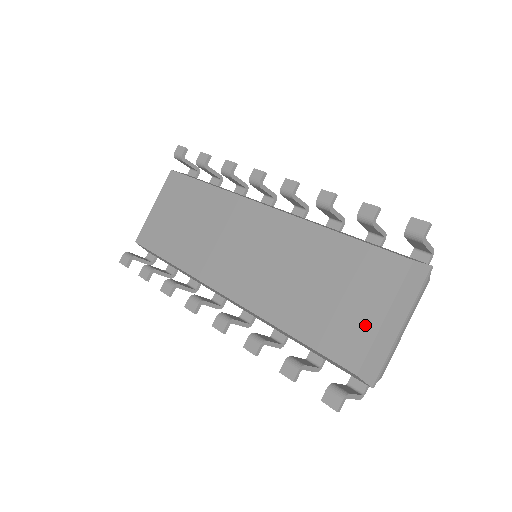
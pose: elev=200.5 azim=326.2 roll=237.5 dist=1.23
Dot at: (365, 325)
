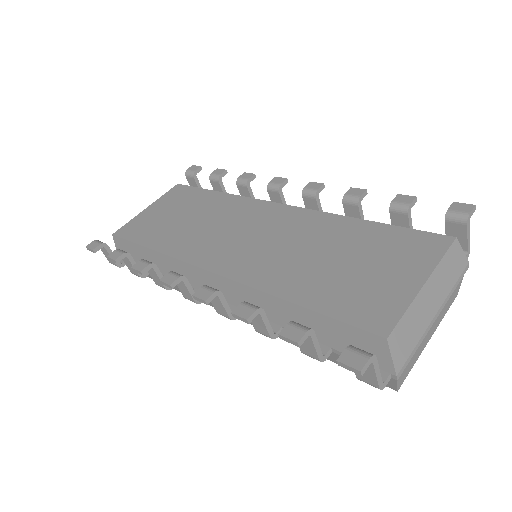
Dot at: (398, 291)
